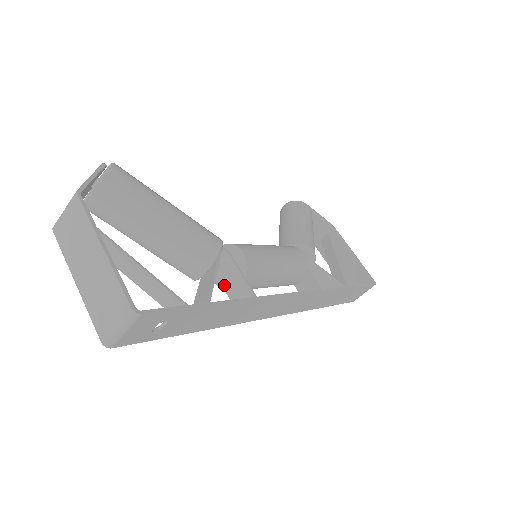
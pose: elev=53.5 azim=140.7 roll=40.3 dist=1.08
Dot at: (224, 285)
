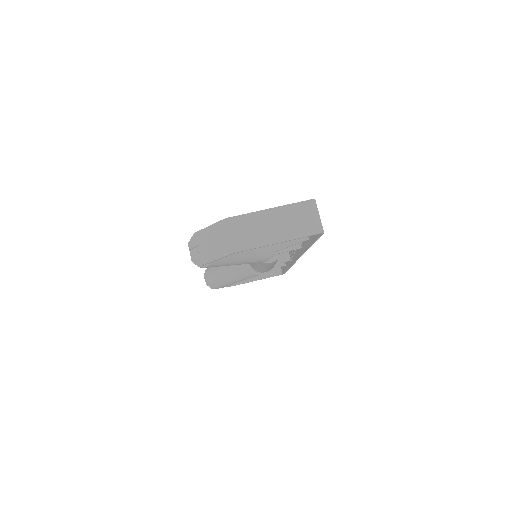
Dot at: (278, 252)
